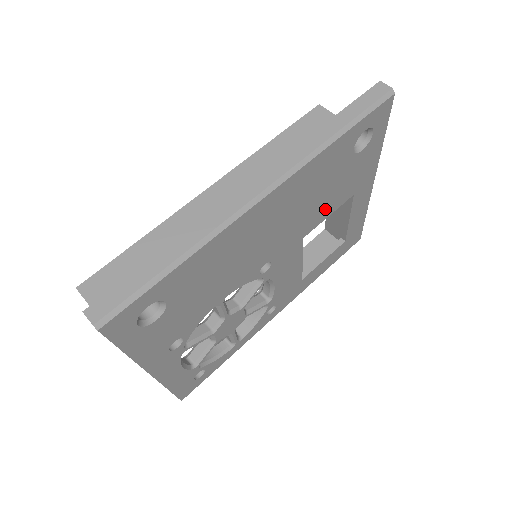
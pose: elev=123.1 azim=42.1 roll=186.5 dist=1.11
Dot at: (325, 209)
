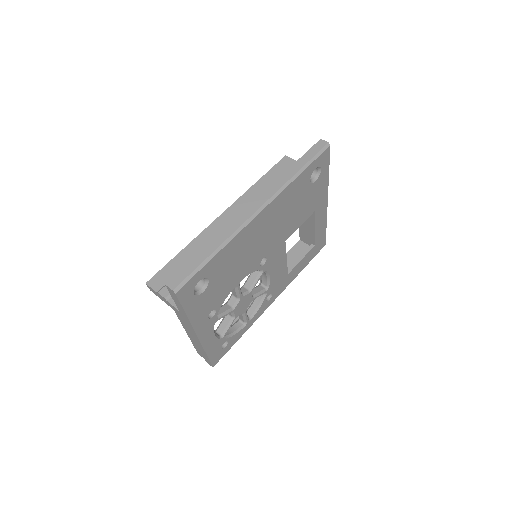
Dot at: (297, 221)
